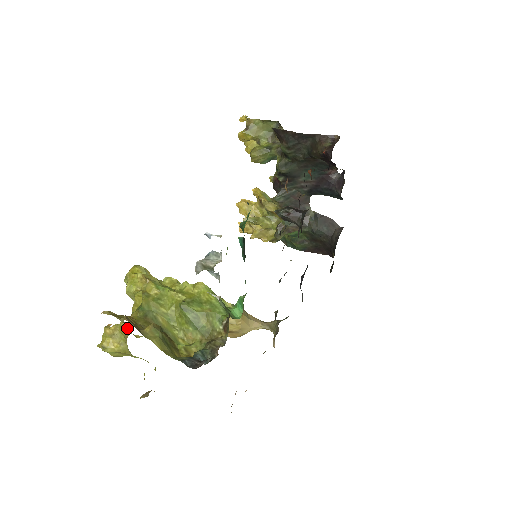
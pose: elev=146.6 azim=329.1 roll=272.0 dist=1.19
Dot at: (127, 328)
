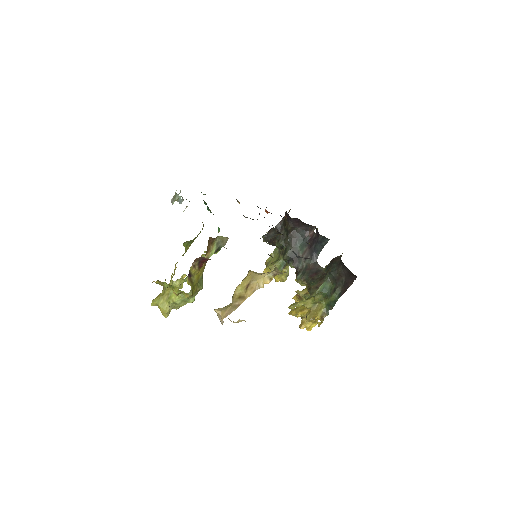
Dot at: occluded
